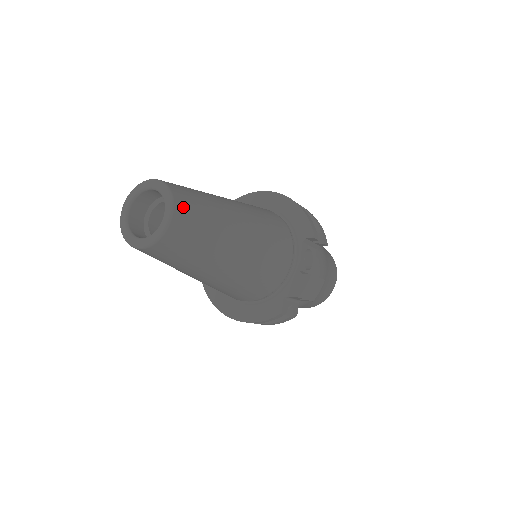
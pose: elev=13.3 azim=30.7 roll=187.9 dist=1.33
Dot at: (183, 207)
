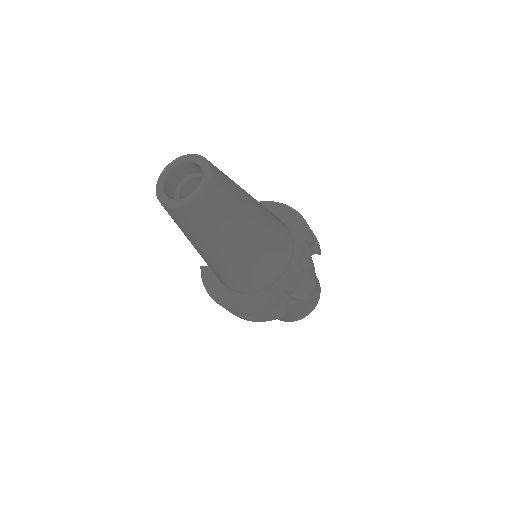
Dot at: (217, 178)
